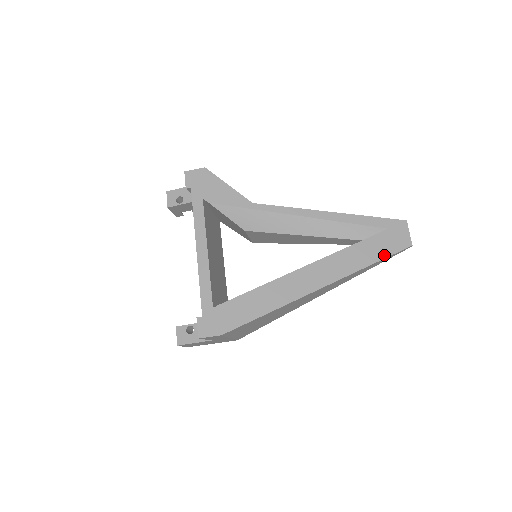
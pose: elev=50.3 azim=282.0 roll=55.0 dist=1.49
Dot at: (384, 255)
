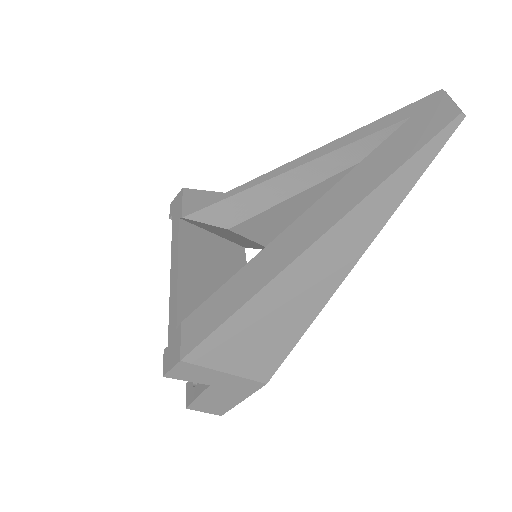
Dot at: (410, 152)
